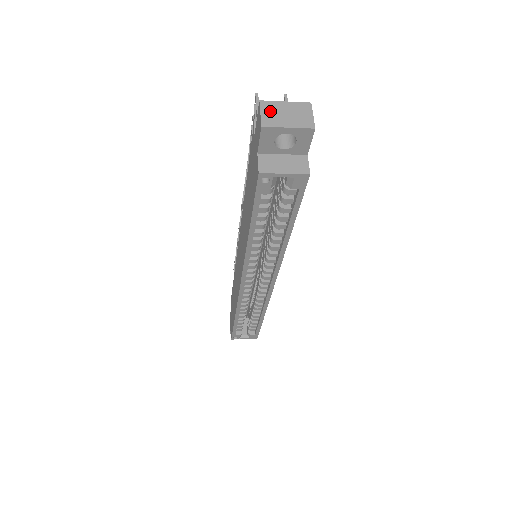
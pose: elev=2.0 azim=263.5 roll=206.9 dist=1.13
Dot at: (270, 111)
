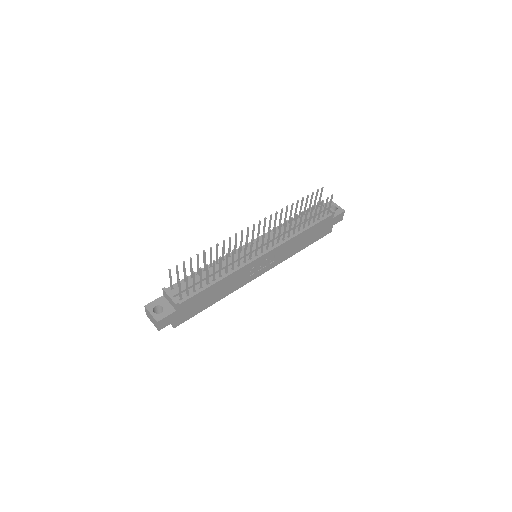
Dot at: (147, 313)
